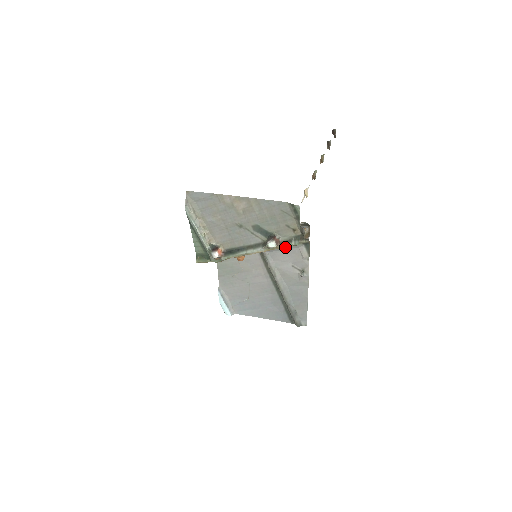
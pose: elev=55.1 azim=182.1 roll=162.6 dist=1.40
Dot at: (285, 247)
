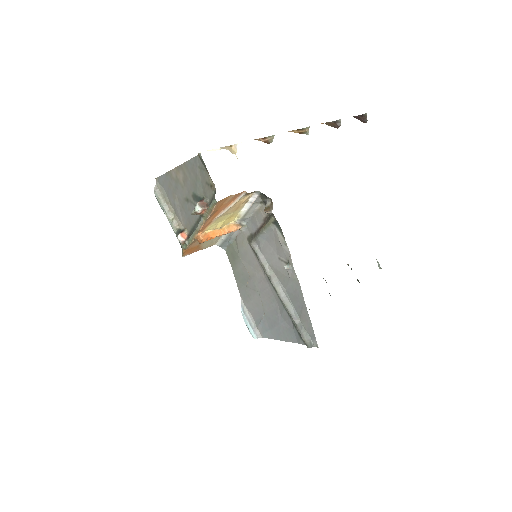
Dot at: (211, 210)
